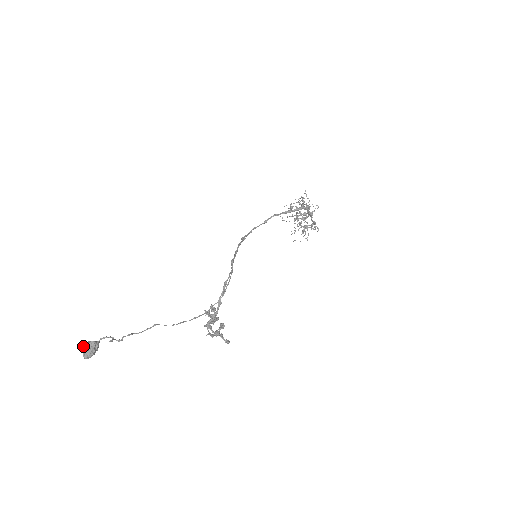
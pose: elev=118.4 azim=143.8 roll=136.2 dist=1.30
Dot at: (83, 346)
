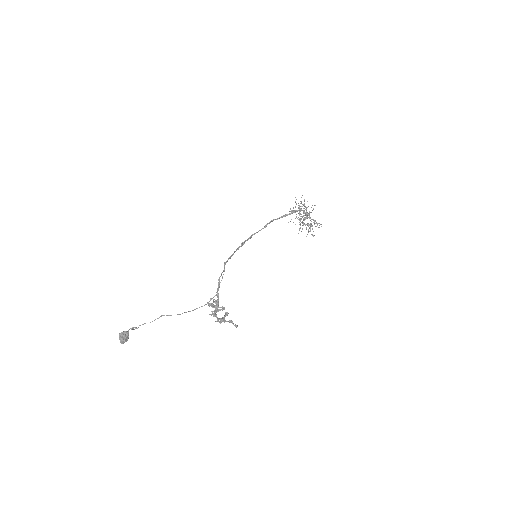
Dot at: (119, 335)
